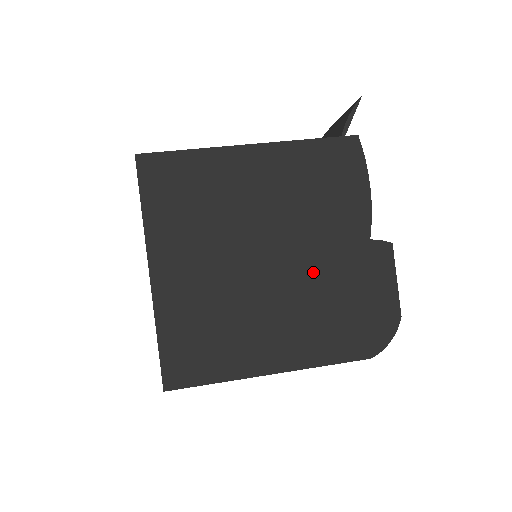
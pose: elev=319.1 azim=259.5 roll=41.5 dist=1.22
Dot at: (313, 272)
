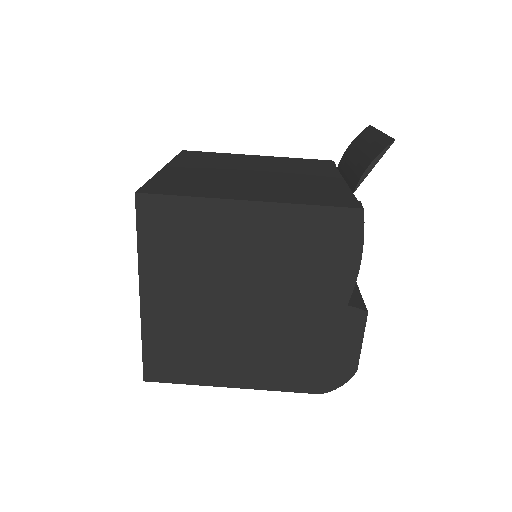
Dot at: (286, 322)
